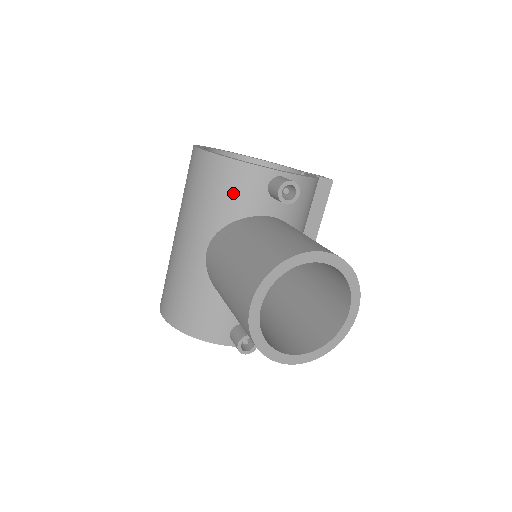
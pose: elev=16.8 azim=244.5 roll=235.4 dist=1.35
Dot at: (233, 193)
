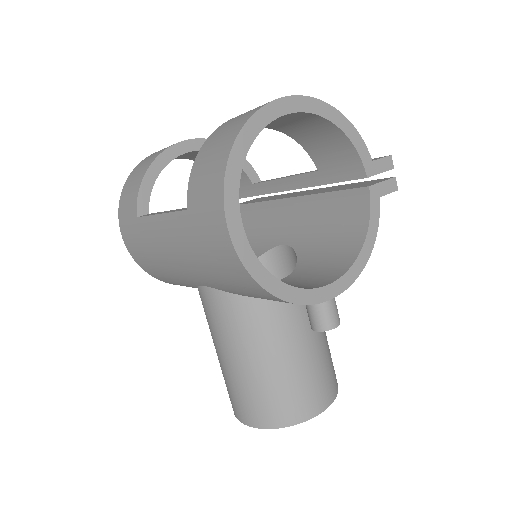
Dot at: (261, 298)
